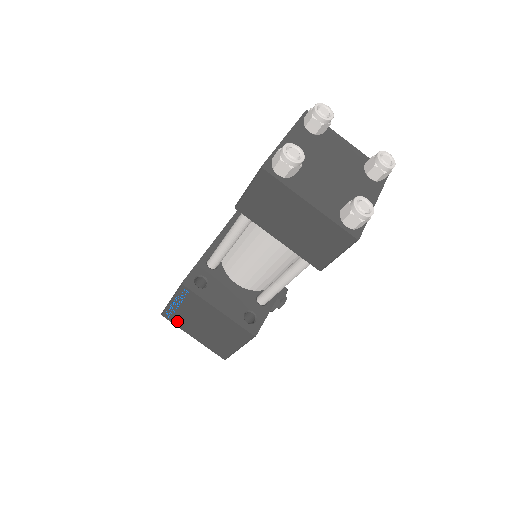
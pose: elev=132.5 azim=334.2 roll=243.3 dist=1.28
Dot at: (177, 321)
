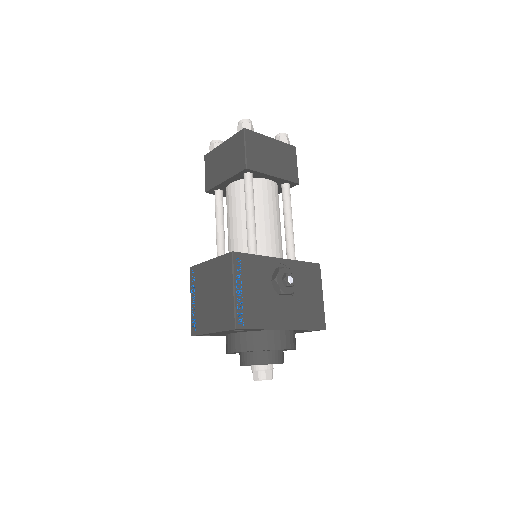
Dot at: (199, 326)
